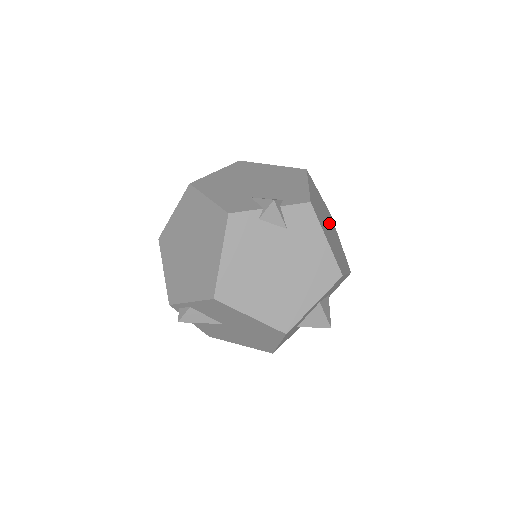
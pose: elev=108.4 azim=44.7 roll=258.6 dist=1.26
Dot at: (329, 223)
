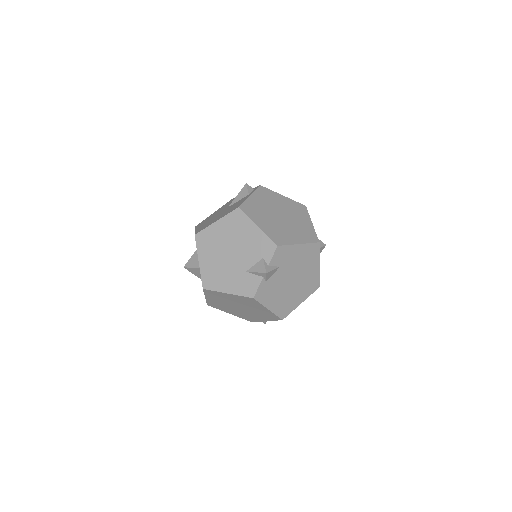
Dot at: (275, 209)
